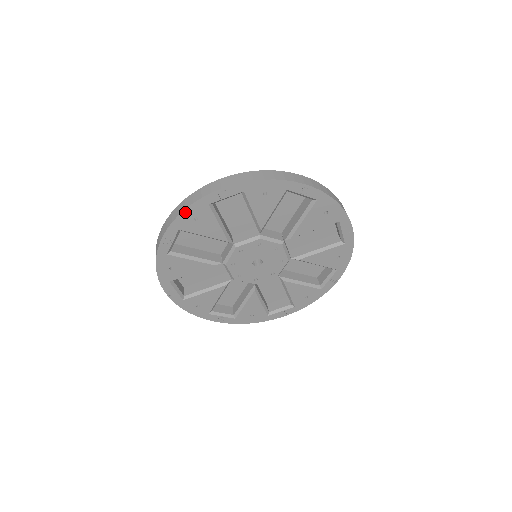
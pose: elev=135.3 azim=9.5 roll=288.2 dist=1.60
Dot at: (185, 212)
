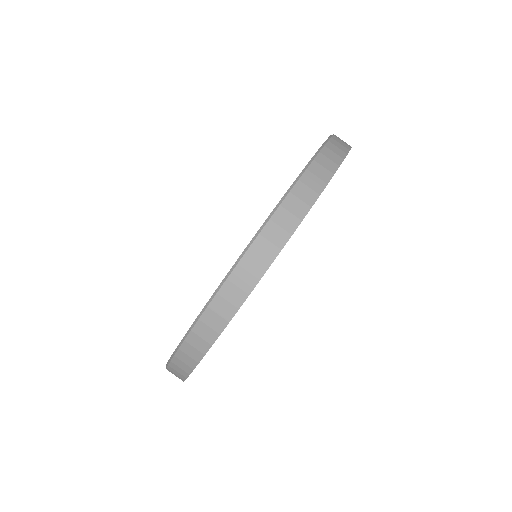
Dot at: occluded
